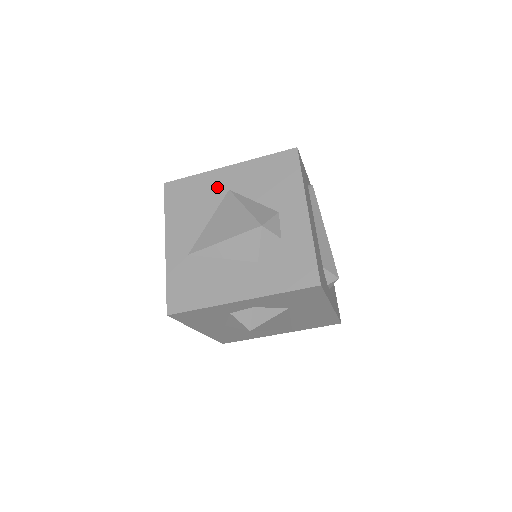
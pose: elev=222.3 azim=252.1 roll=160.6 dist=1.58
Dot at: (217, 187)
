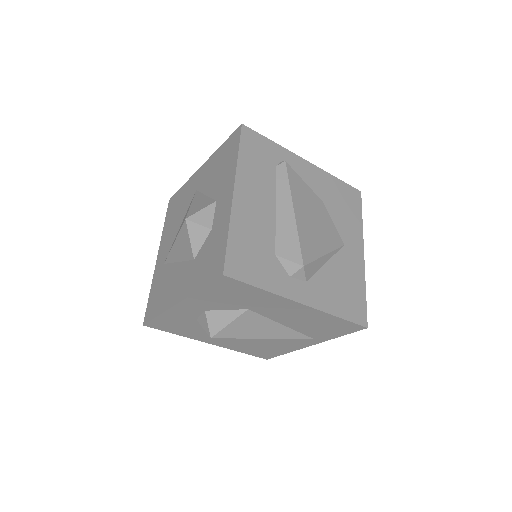
Dot at: (191, 191)
